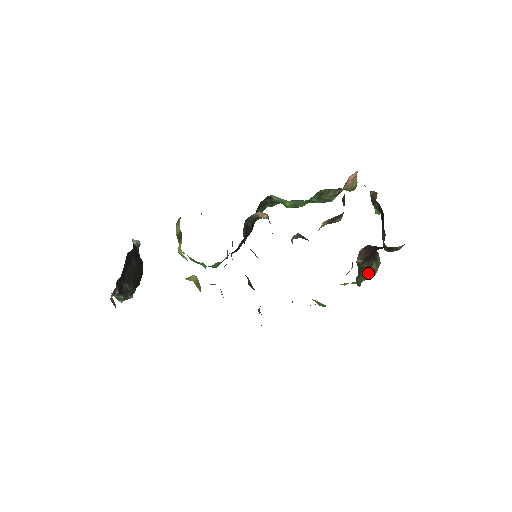
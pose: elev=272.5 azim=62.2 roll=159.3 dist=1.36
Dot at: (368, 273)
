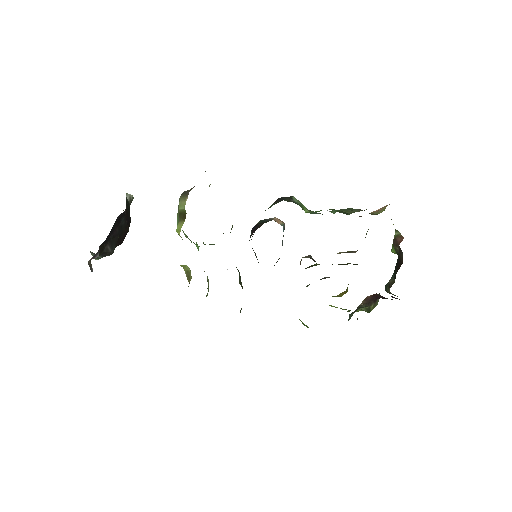
Dot at: occluded
